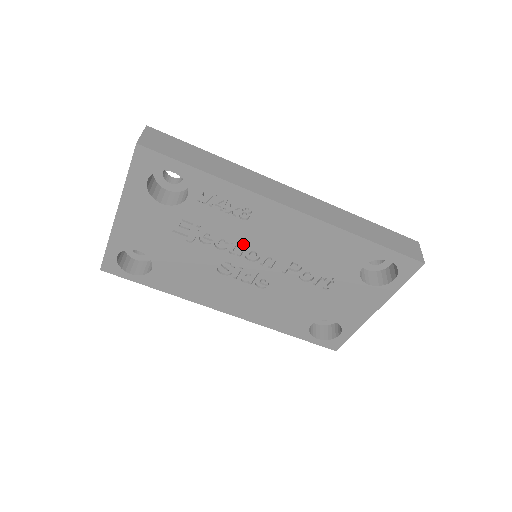
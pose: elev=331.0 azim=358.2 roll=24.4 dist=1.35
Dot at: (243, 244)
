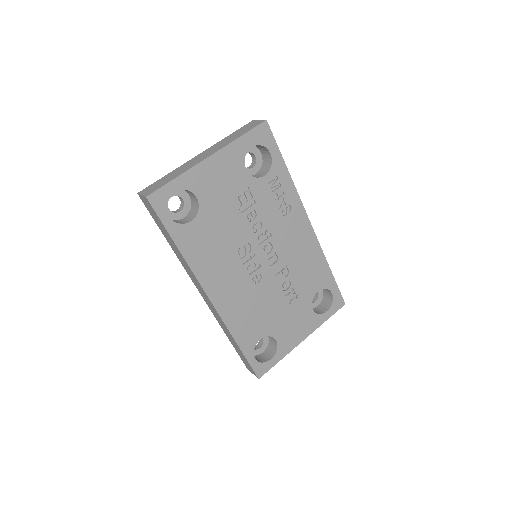
Dot at: (268, 235)
